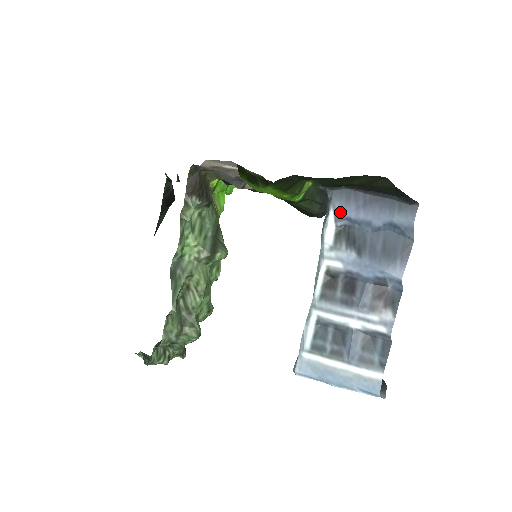
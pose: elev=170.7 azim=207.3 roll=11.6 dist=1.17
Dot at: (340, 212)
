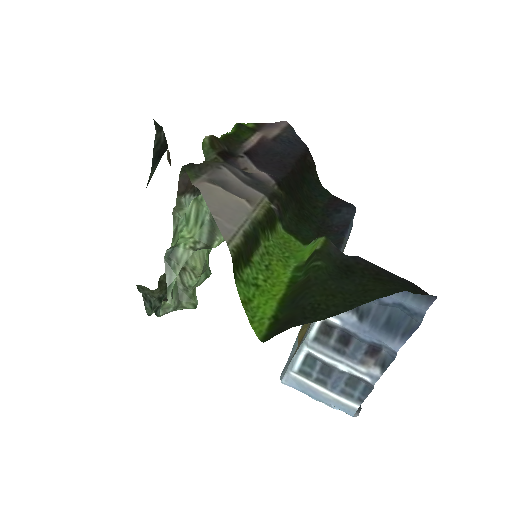
Dot at: occluded
